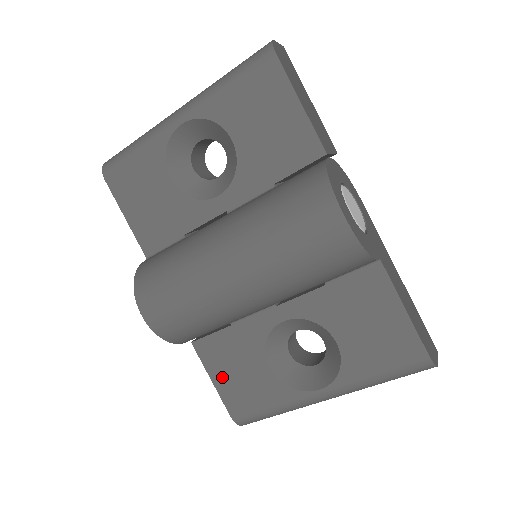
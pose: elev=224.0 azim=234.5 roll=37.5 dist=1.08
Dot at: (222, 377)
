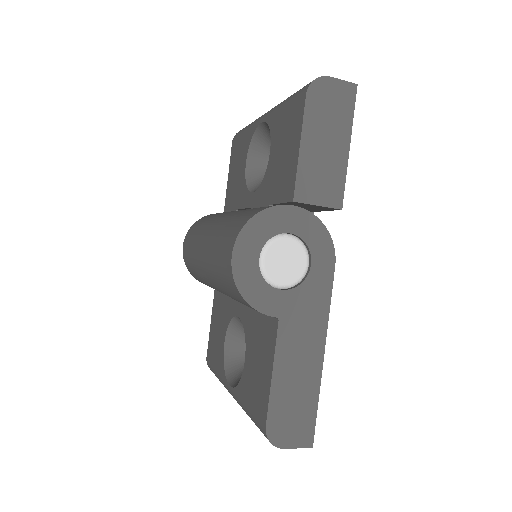
Dot at: (213, 327)
